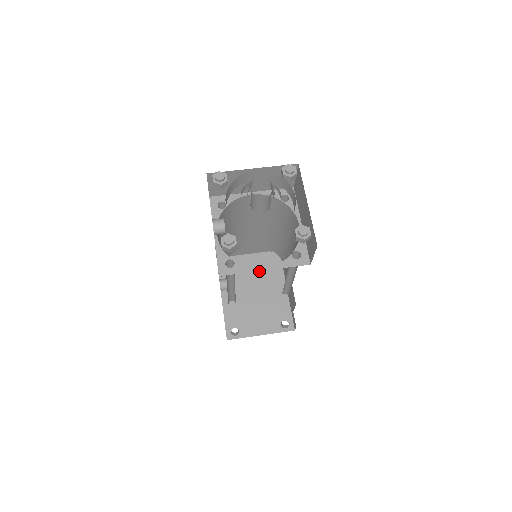
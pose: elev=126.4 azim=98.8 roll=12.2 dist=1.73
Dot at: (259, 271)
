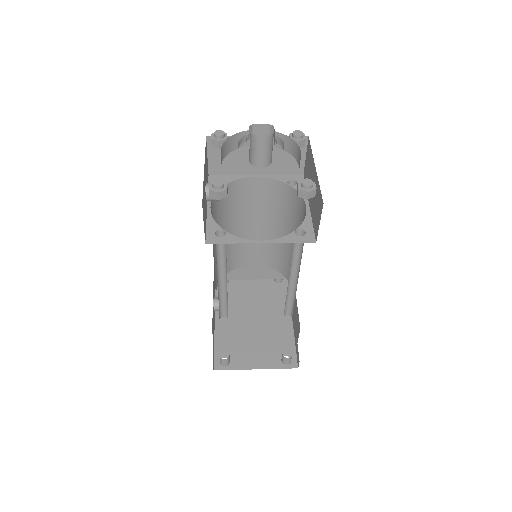
Dot at: (262, 301)
